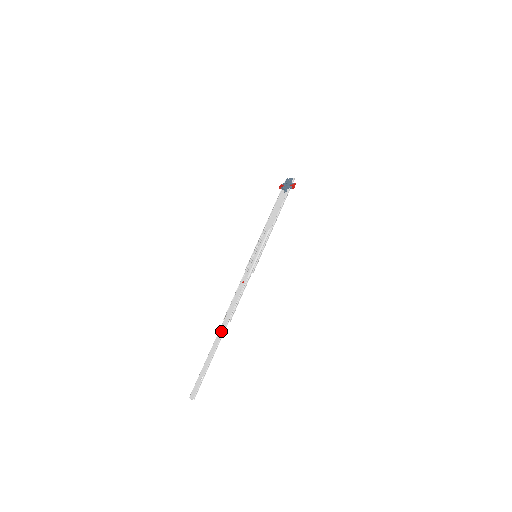
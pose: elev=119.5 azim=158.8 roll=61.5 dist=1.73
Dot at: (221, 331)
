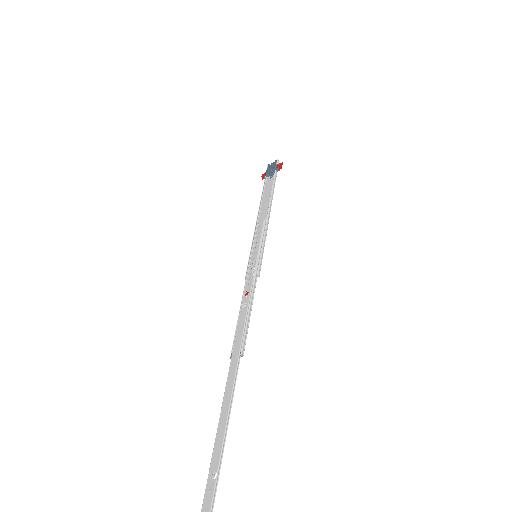
Dot at: (230, 377)
